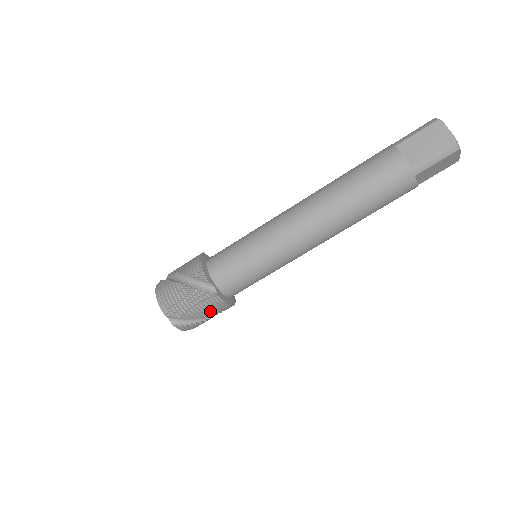
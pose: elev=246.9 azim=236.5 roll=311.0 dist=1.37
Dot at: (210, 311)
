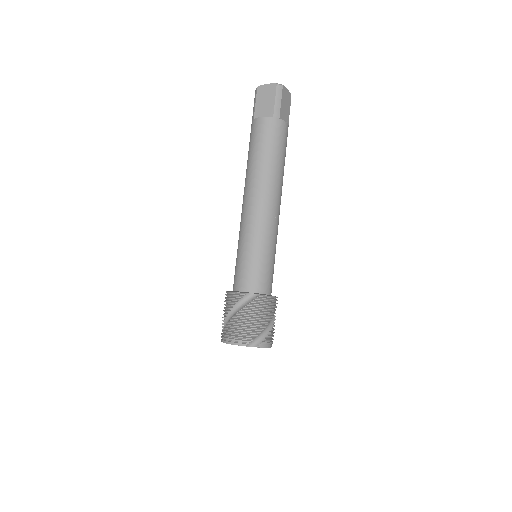
Dot at: (268, 312)
